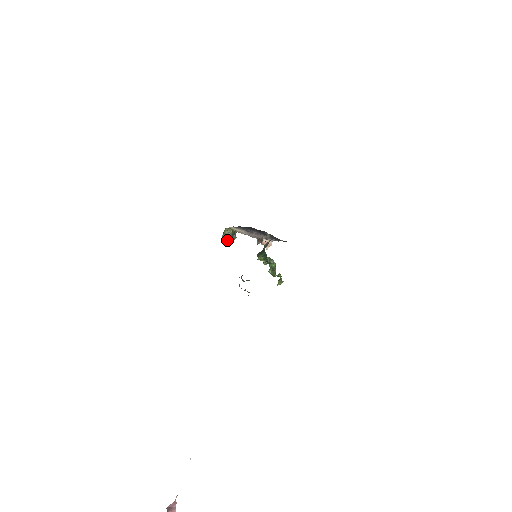
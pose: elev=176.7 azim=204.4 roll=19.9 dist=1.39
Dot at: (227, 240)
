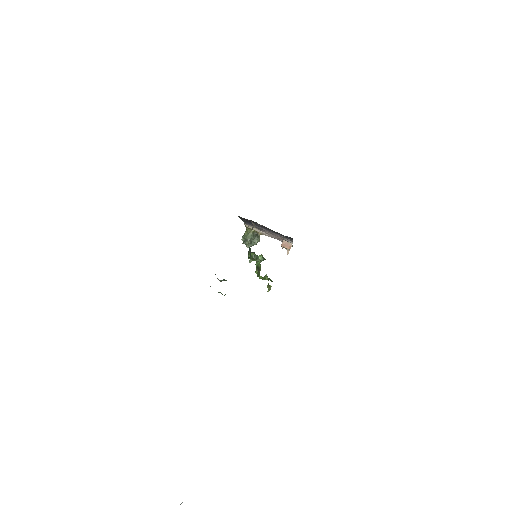
Dot at: (247, 242)
